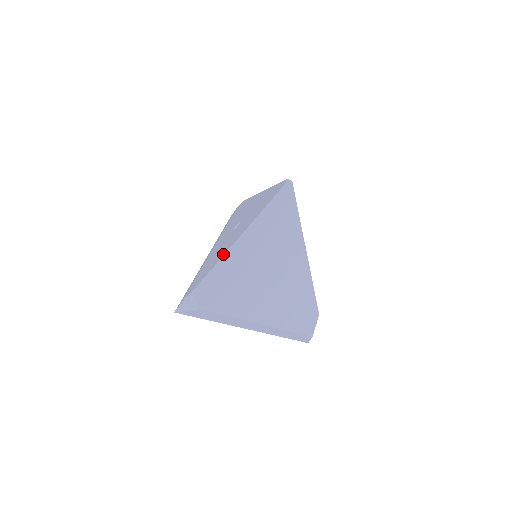
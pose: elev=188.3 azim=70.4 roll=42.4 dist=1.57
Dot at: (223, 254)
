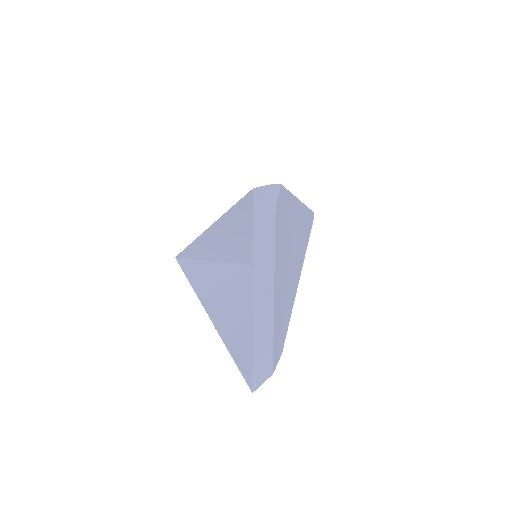
Dot at: occluded
